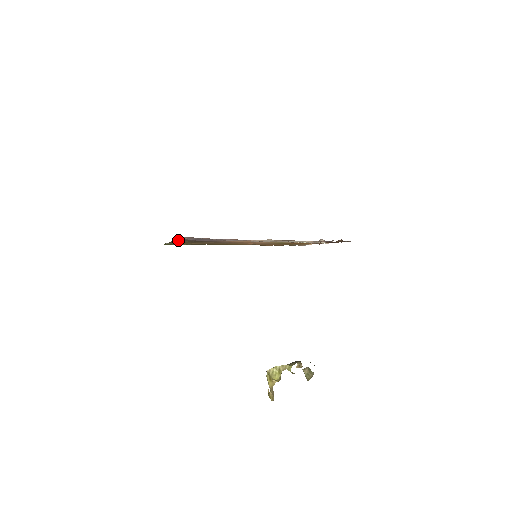
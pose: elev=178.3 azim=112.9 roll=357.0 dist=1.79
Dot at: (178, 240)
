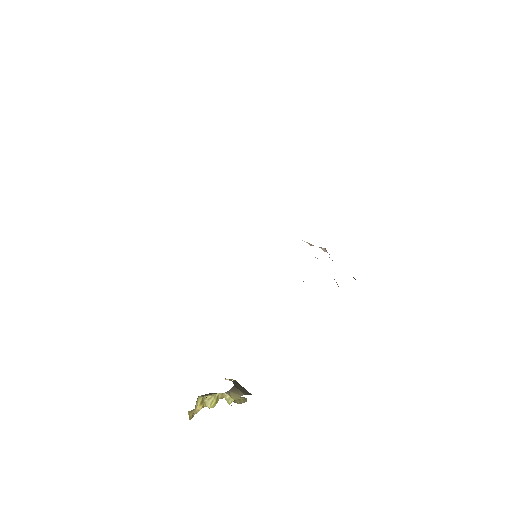
Dot at: occluded
